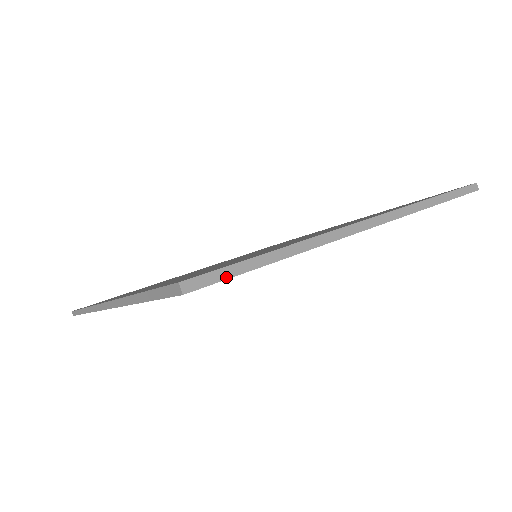
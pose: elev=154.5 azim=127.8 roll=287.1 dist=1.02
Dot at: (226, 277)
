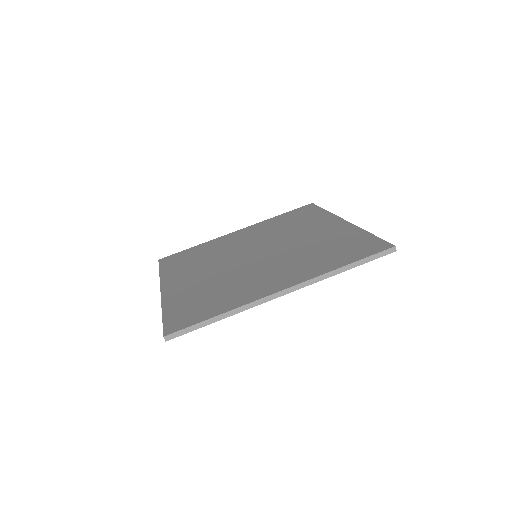
Dot at: (188, 332)
